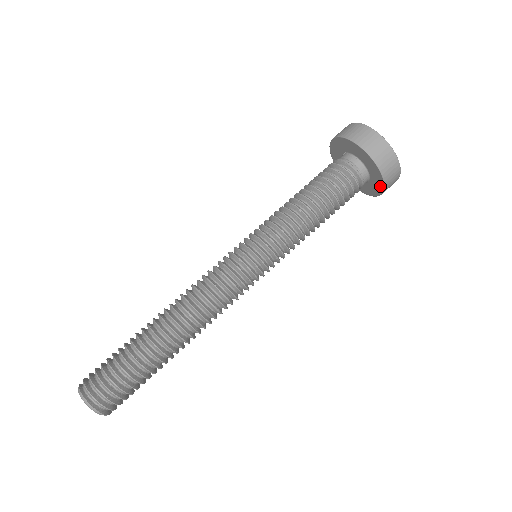
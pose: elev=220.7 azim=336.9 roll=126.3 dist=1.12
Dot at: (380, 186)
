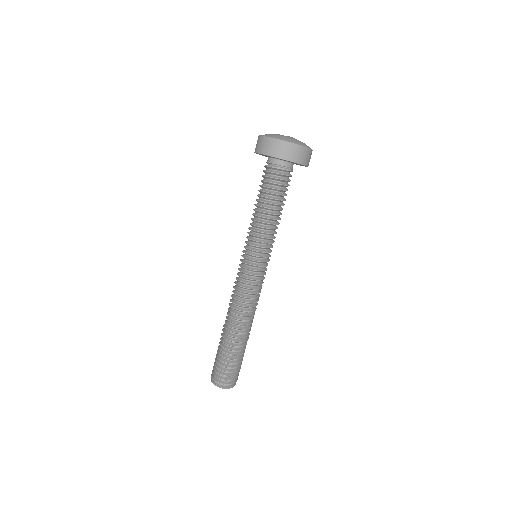
Dot at: occluded
